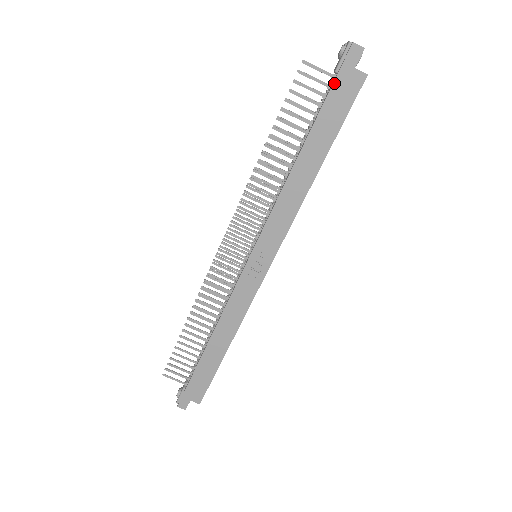
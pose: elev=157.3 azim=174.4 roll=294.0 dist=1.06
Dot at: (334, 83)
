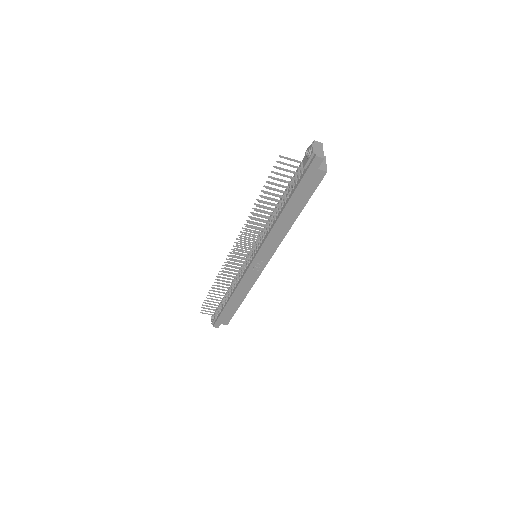
Dot at: (303, 177)
